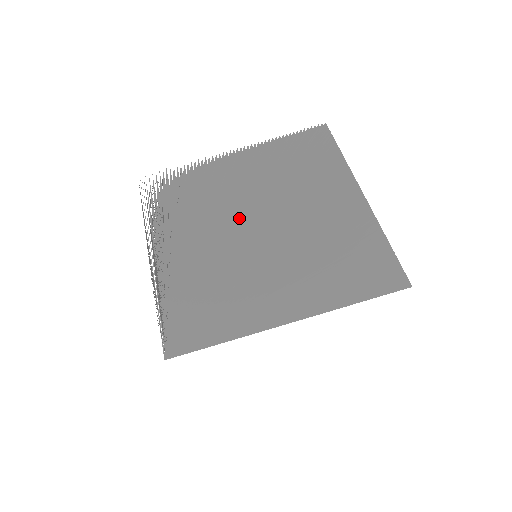
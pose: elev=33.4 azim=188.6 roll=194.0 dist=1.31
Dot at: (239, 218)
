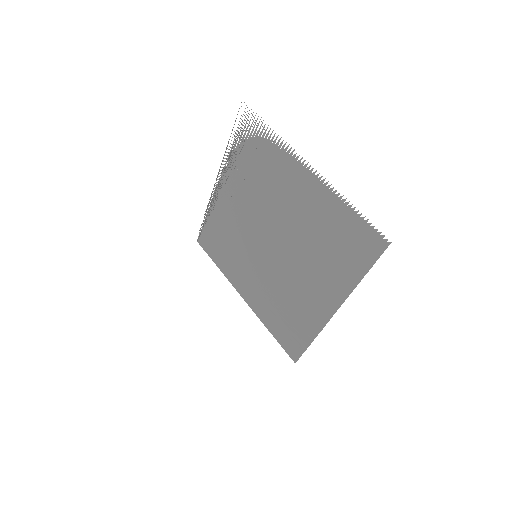
Dot at: (267, 225)
